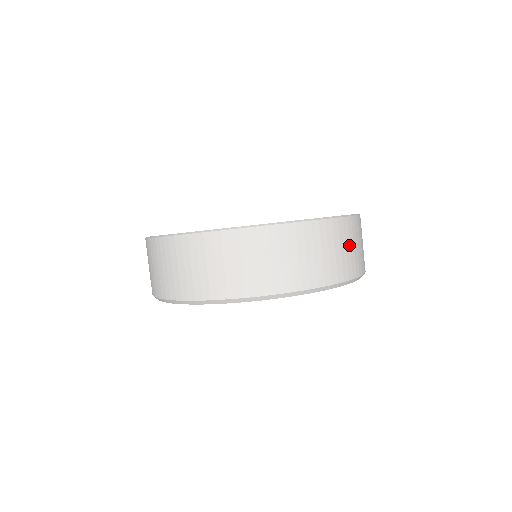
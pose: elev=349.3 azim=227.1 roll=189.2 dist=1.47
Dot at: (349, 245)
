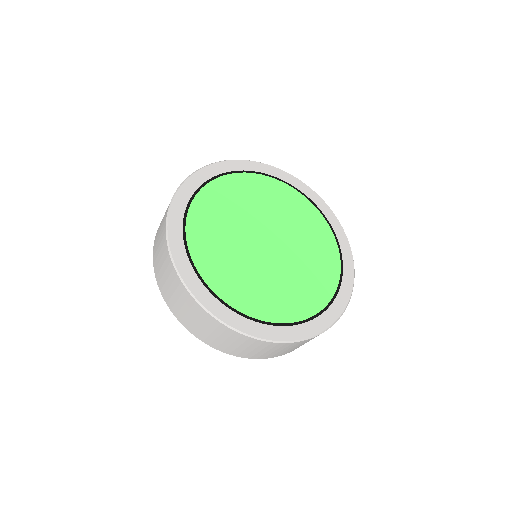
Dot at: occluded
